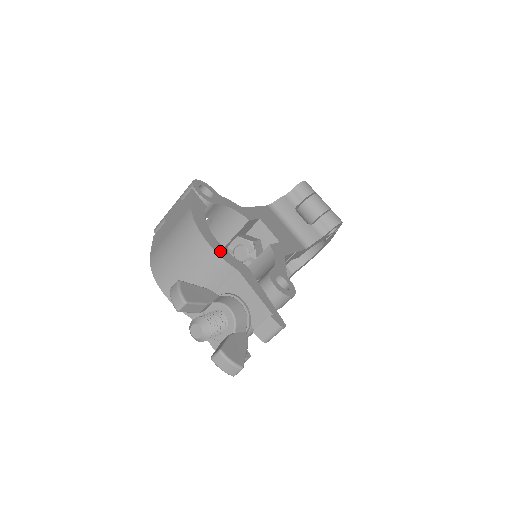
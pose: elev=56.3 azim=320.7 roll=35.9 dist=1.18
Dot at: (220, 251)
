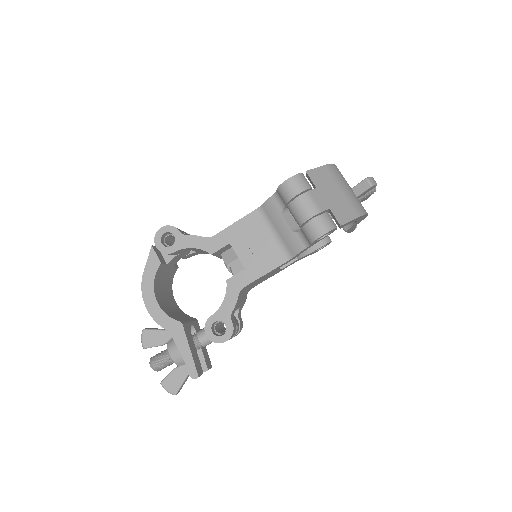
Dot at: (157, 316)
